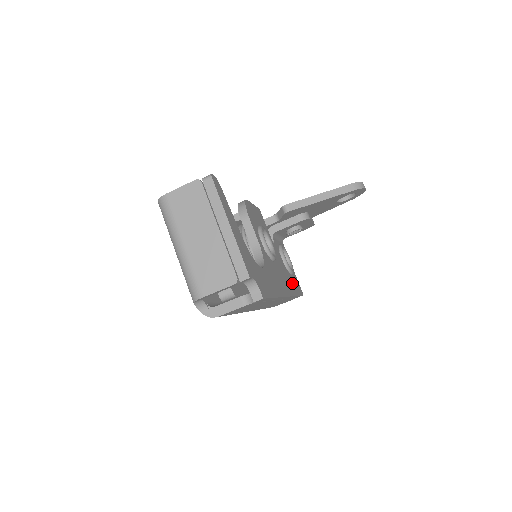
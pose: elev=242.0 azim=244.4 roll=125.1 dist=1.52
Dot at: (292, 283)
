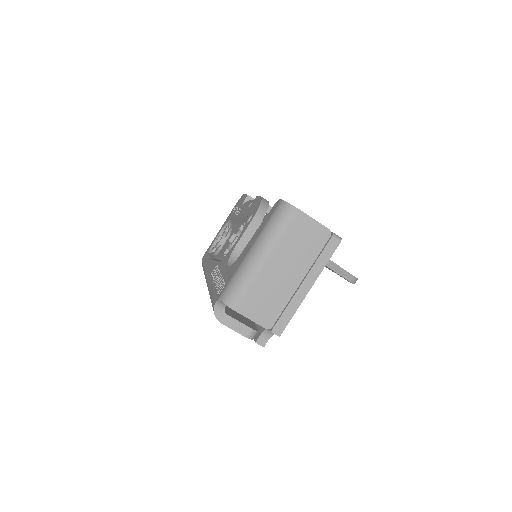
Dot at: occluded
